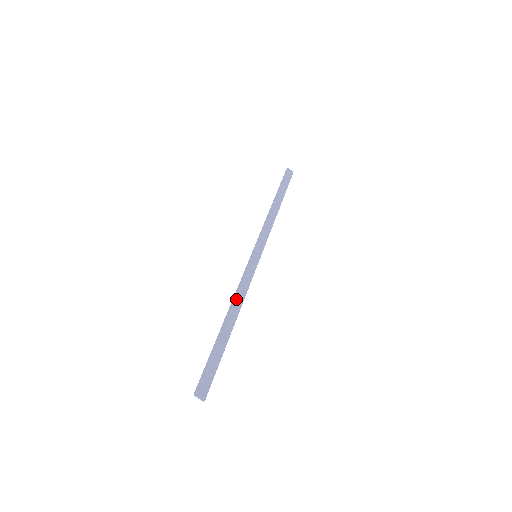
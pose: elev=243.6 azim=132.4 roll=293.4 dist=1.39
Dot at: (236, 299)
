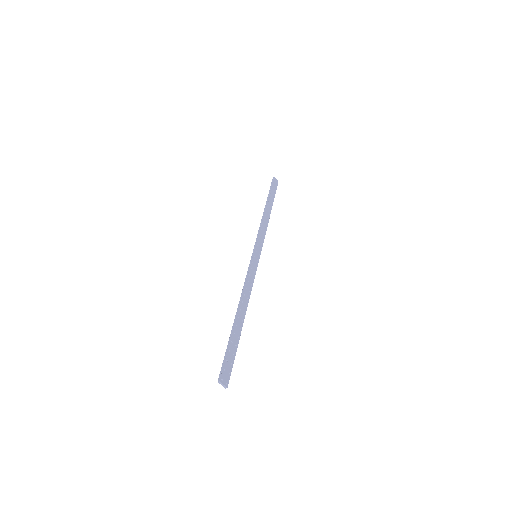
Dot at: (244, 294)
